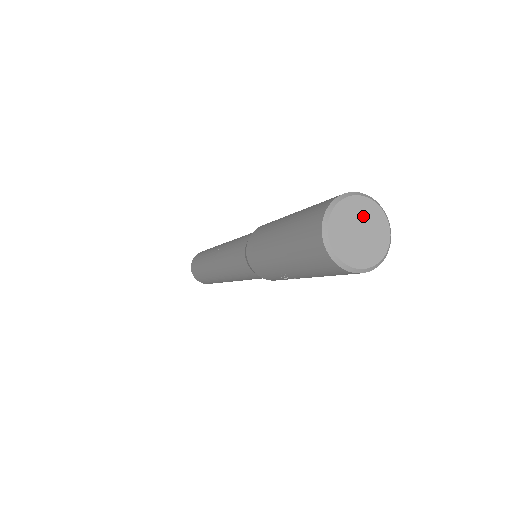
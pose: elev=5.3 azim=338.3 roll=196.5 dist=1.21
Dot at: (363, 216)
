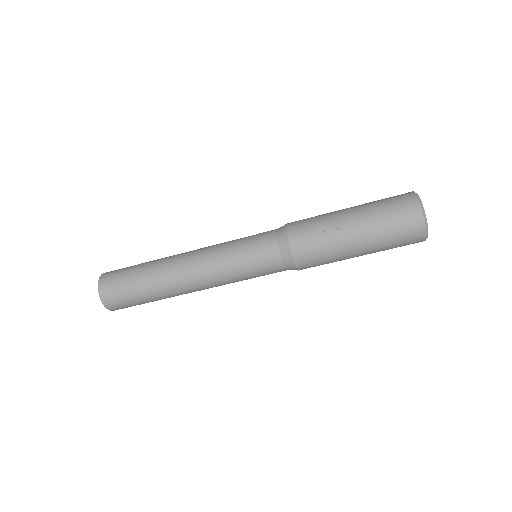
Dot at: occluded
